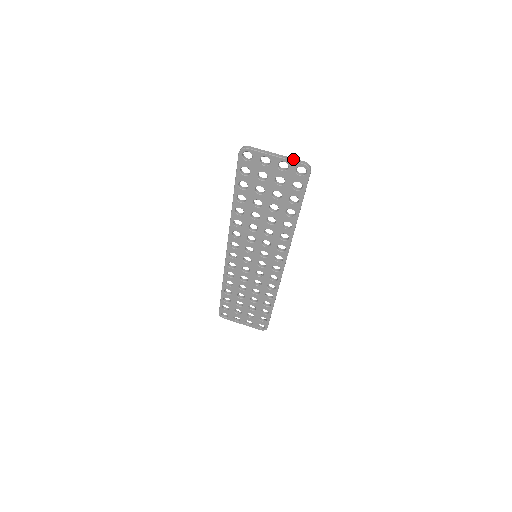
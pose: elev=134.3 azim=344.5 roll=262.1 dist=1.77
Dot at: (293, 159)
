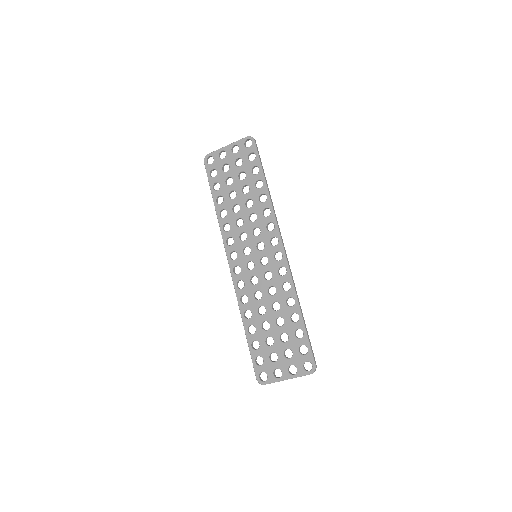
Dot at: (239, 141)
